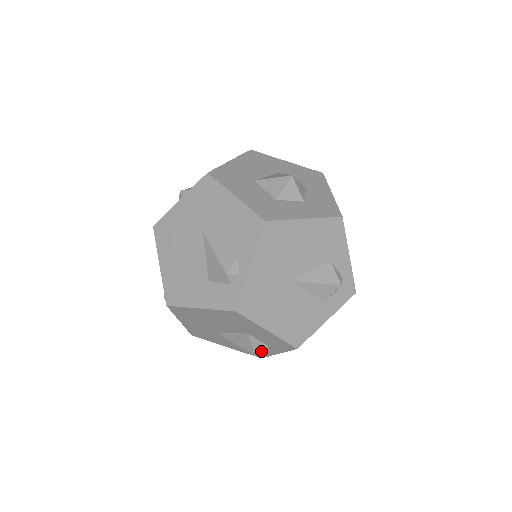
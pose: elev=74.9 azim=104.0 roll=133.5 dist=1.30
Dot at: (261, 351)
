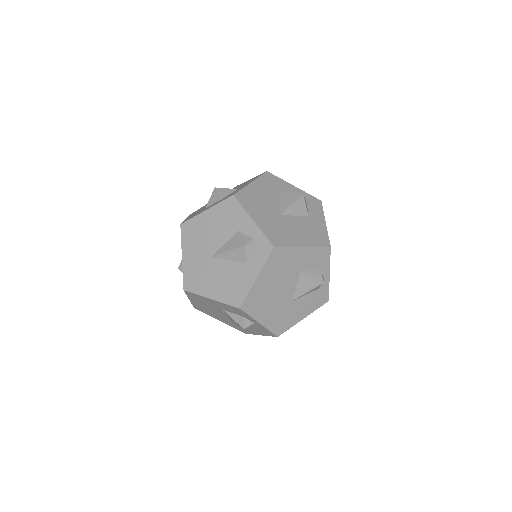
Dot at: (243, 323)
